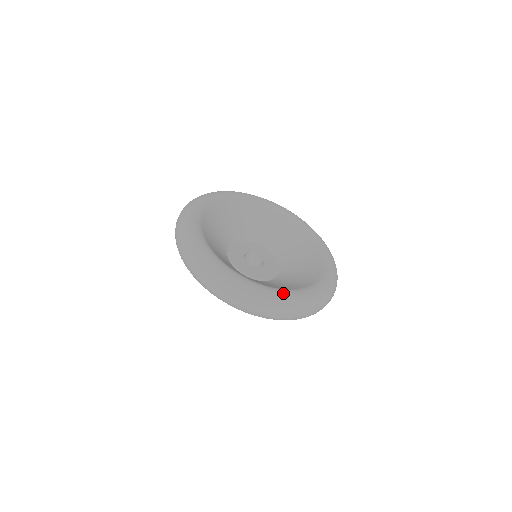
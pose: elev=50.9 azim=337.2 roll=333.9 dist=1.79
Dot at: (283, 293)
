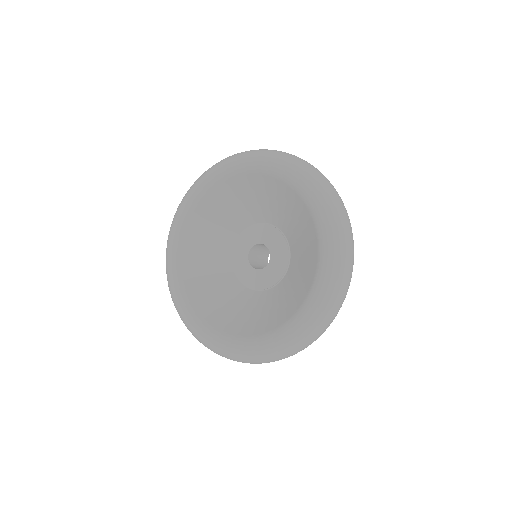
Dot at: (230, 345)
